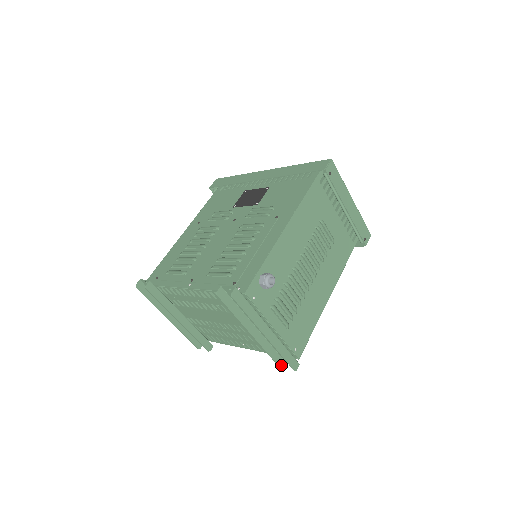
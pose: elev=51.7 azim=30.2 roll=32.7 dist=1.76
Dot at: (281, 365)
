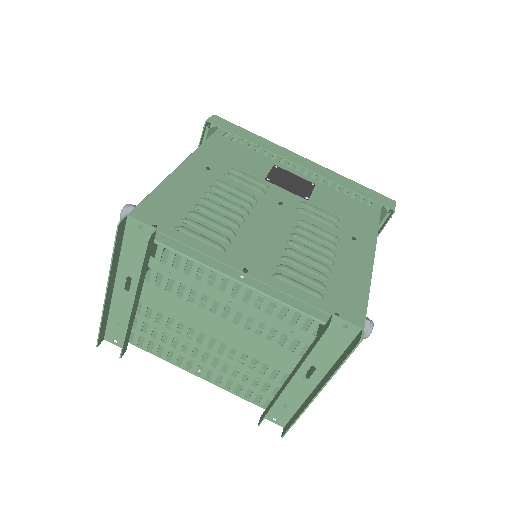
Dot at: (260, 422)
